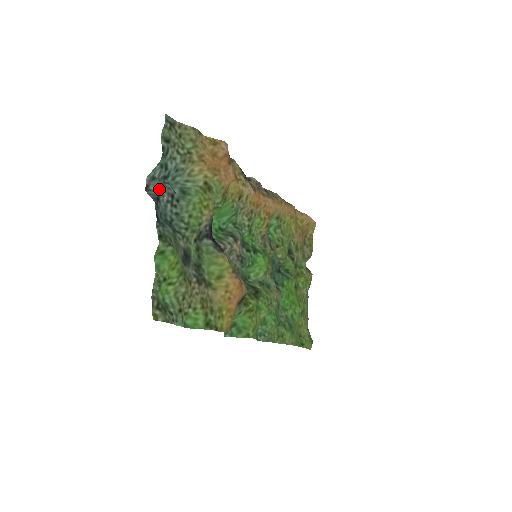
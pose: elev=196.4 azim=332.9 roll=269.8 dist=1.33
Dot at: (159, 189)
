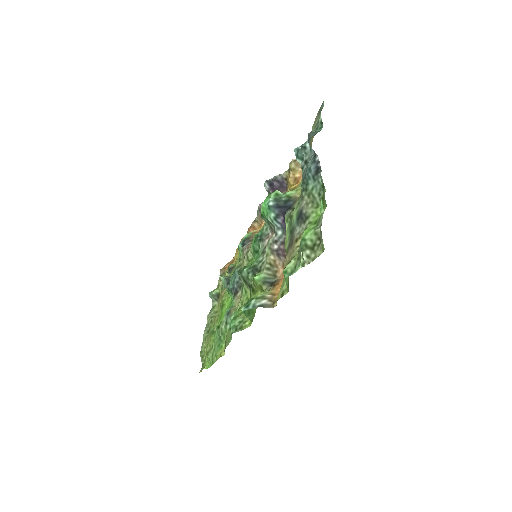
Dot at: occluded
